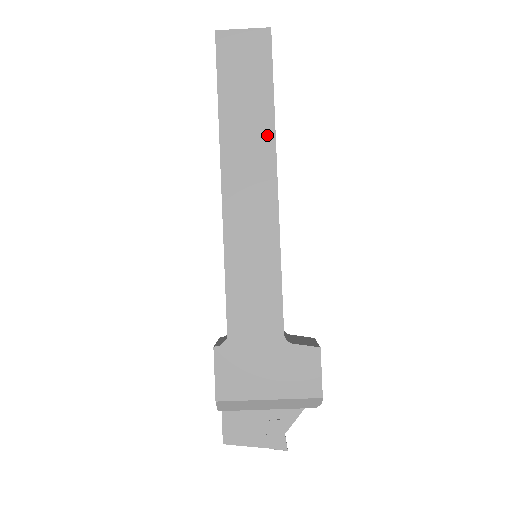
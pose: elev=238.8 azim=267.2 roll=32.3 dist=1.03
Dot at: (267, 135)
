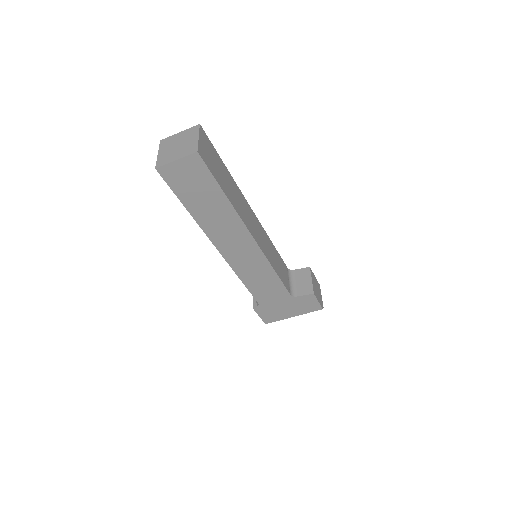
Dot at: (232, 216)
